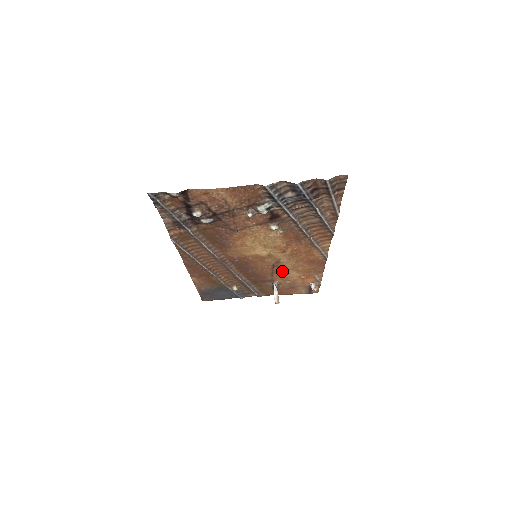
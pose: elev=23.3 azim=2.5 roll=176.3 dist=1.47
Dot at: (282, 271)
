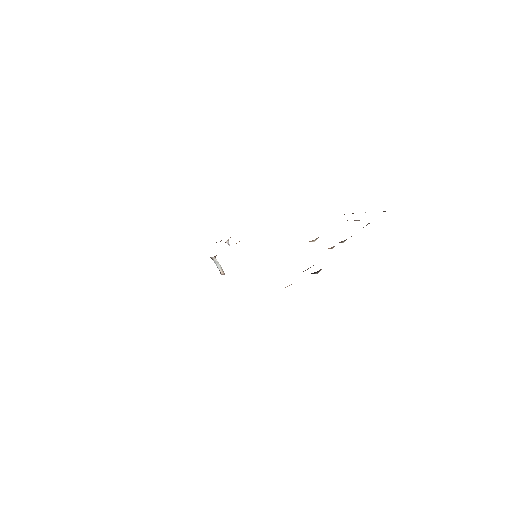
Dot at: occluded
